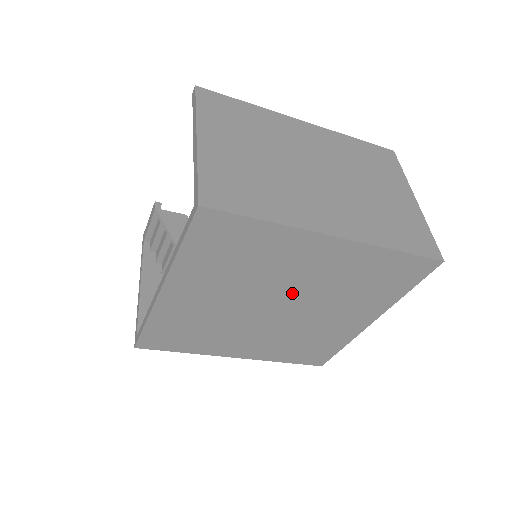
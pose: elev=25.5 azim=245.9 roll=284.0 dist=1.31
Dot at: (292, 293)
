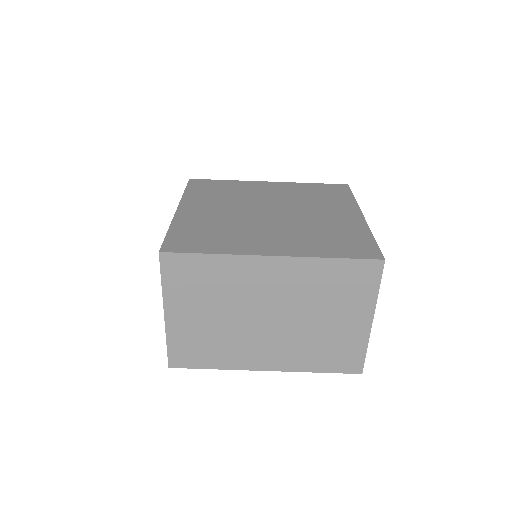
Dot at: (272, 204)
